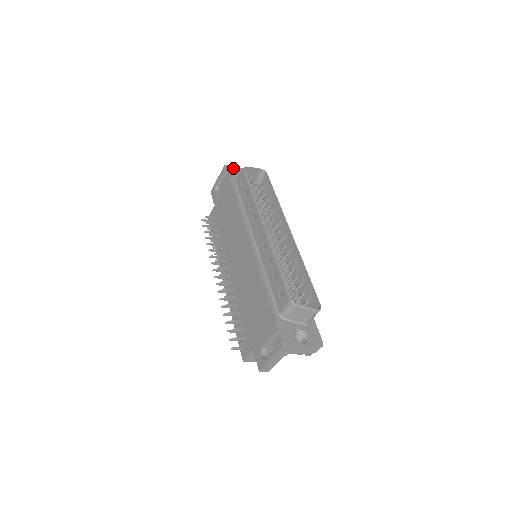
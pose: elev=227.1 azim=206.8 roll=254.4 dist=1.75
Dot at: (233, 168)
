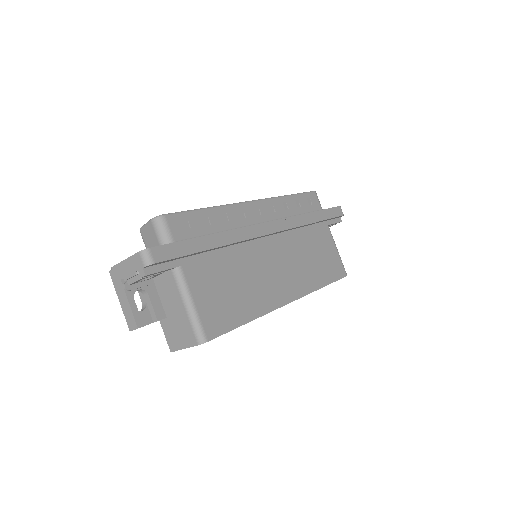
Dot at: occluded
